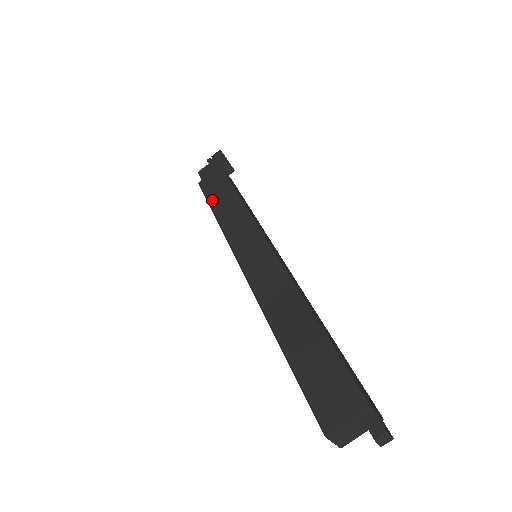
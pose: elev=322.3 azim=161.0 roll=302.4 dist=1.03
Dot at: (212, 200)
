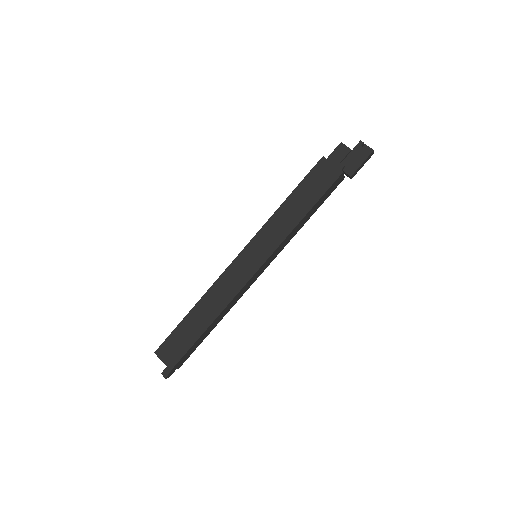
Dot at: (301, 188)
